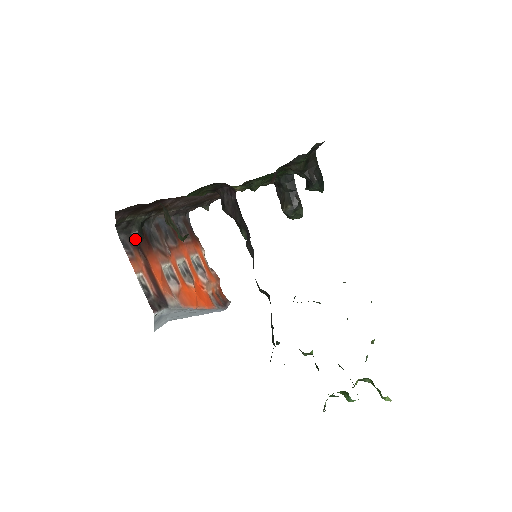
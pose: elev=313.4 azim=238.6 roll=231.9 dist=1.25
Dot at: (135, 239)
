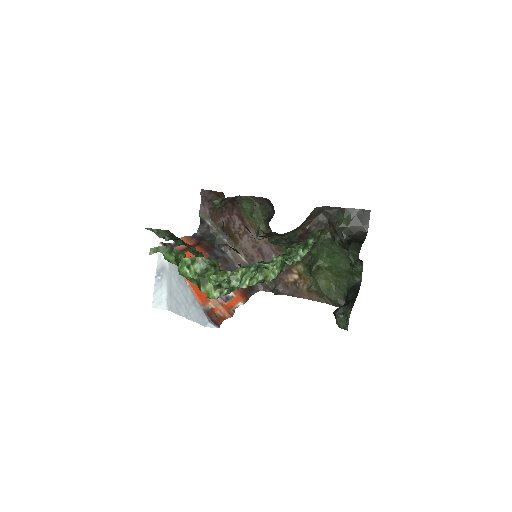
Dot at: (203, 239)
